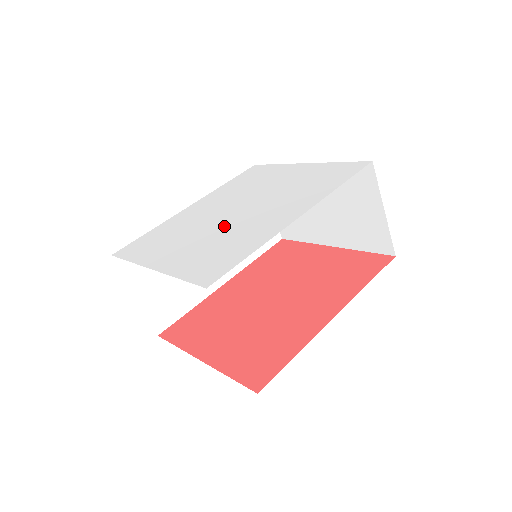
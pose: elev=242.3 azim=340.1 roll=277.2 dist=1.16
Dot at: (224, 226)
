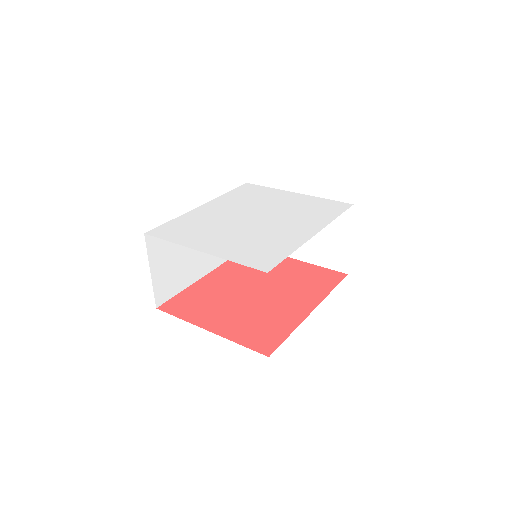
Dot at: (251, 229)
